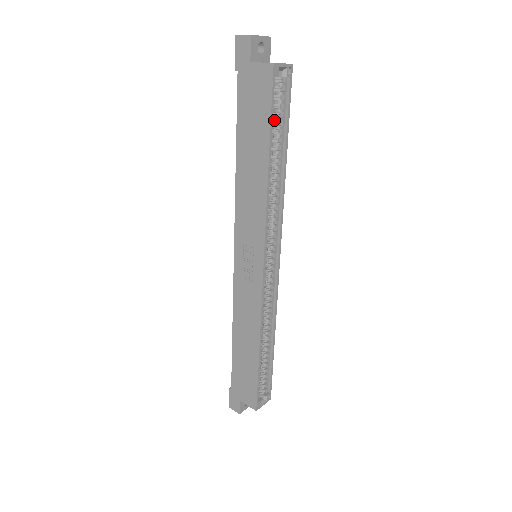
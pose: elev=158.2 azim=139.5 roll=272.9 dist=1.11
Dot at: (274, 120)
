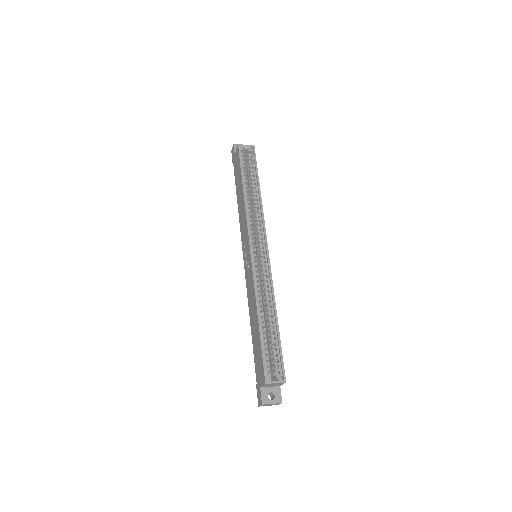
Dot at: (249, 173)
